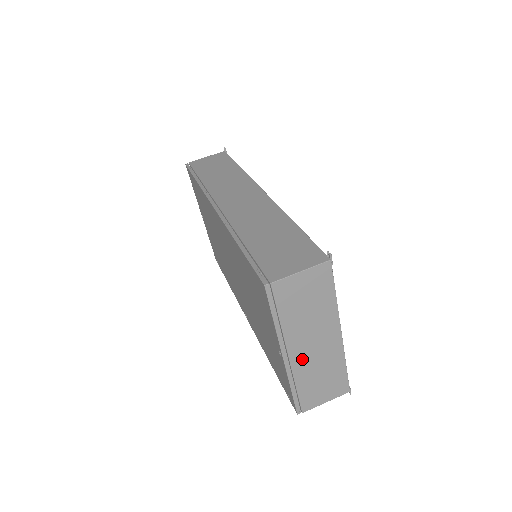
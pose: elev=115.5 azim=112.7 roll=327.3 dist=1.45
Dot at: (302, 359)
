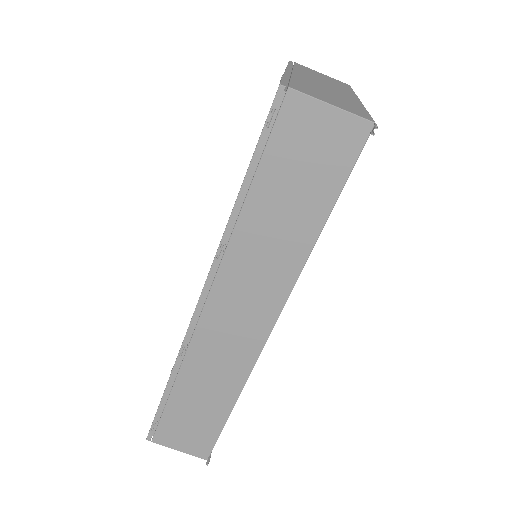
Dot at: occluded
